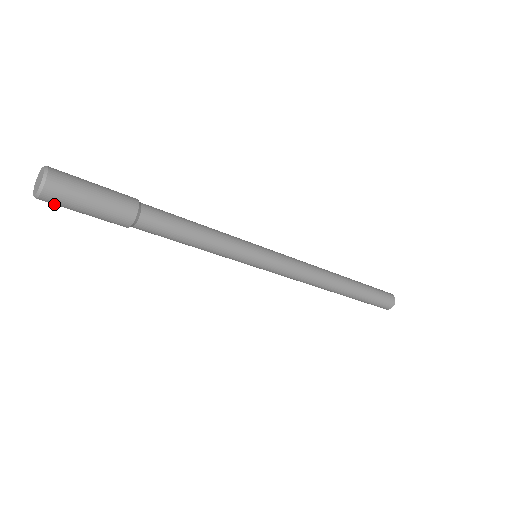
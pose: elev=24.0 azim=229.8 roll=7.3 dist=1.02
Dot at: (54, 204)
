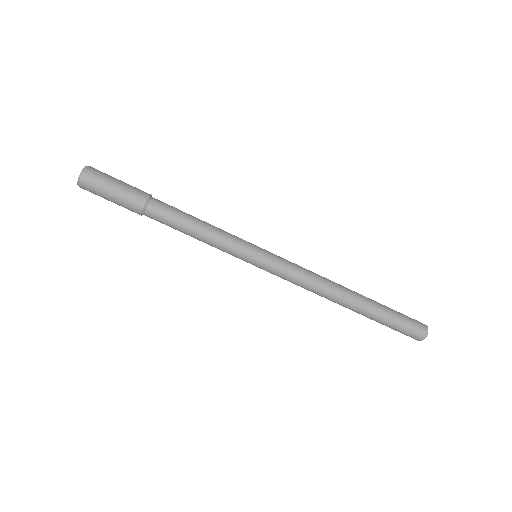
Dot at: (92, 181)
